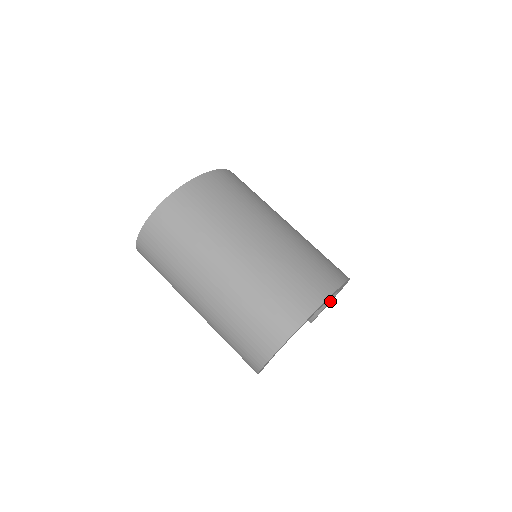
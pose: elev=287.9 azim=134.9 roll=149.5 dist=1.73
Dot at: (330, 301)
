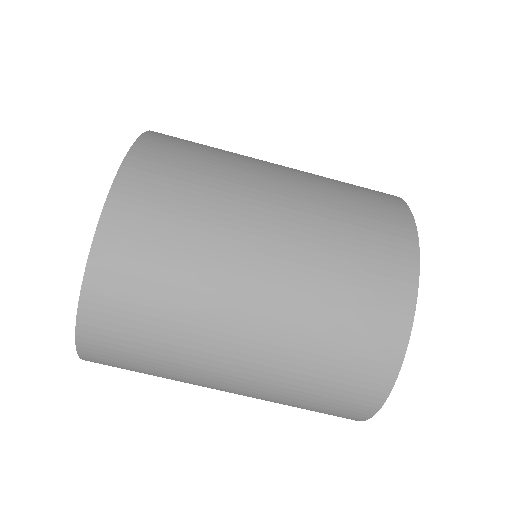
Dot at: occluded
